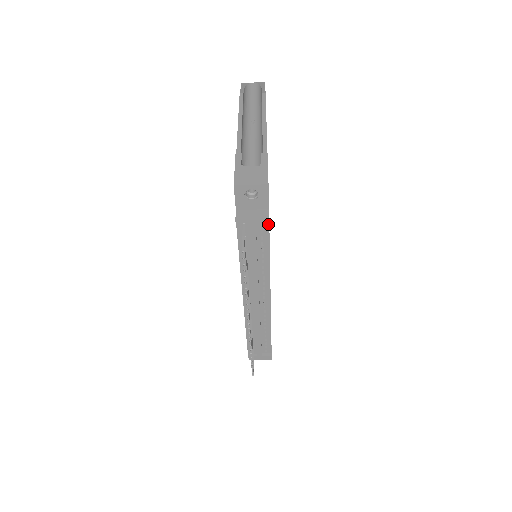
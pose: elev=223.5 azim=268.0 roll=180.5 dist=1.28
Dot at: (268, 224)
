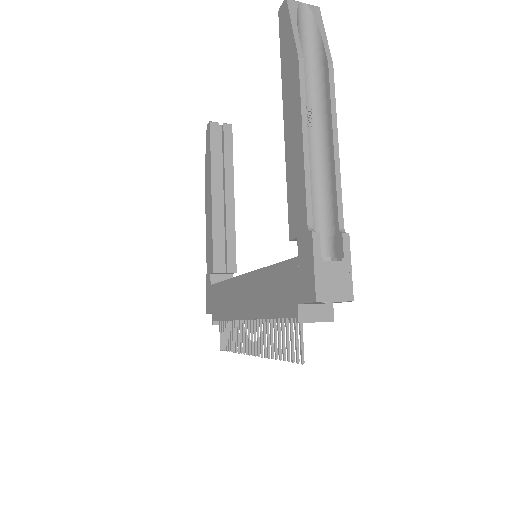
Dot at: occluded
